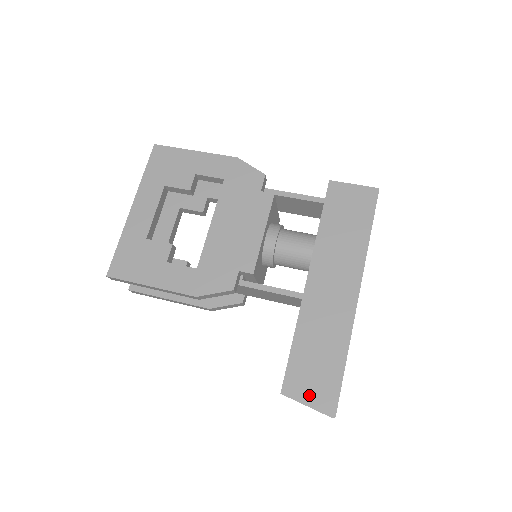
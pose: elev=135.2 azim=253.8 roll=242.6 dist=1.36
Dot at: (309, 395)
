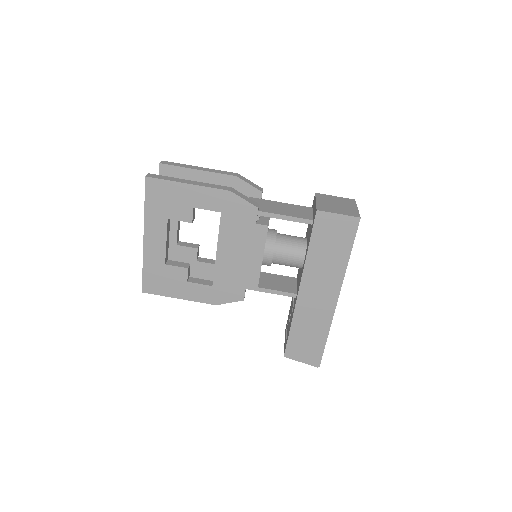
Dot at: (302, 357)
